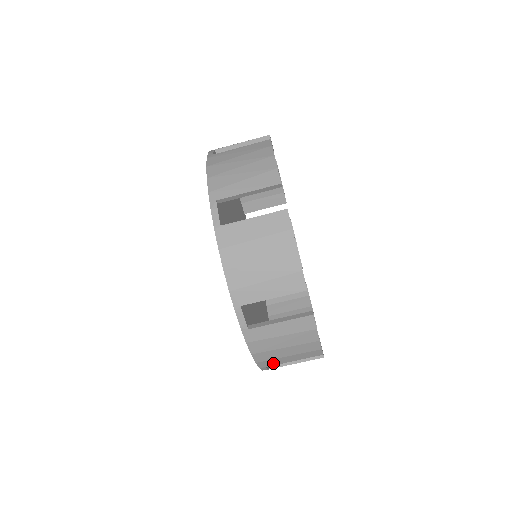
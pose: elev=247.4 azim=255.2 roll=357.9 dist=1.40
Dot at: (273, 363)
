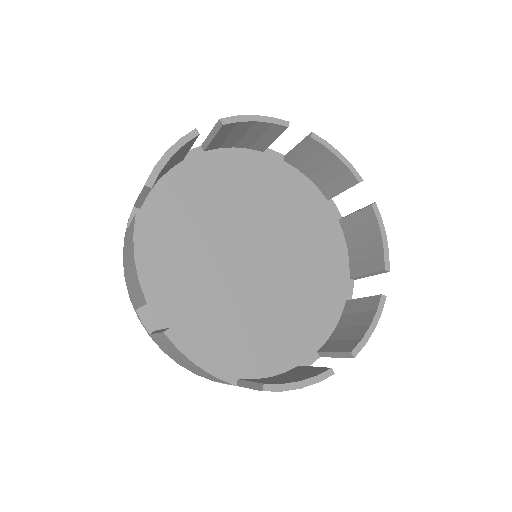
Dot at: occluded
